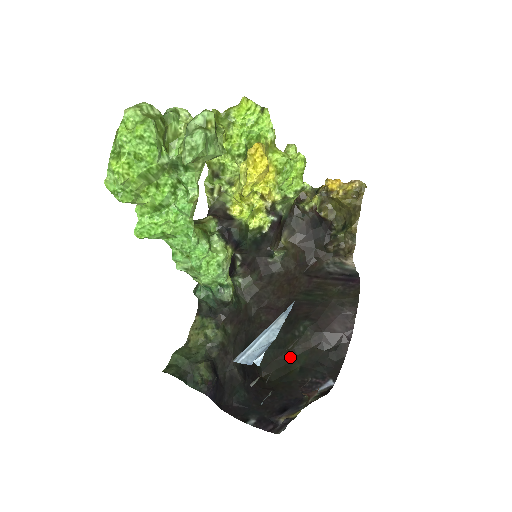
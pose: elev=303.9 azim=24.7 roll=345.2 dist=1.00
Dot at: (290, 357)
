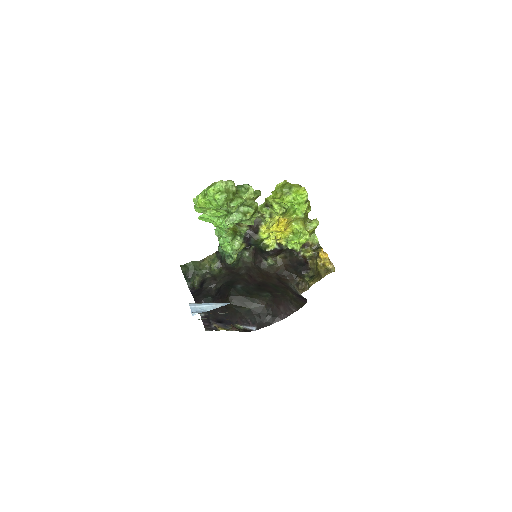
Dot at: (250, 301)
